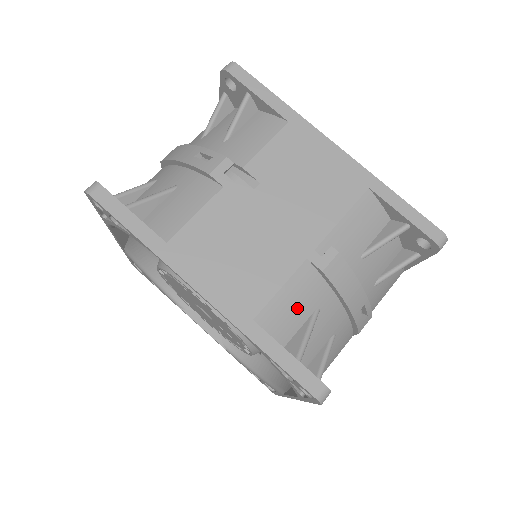
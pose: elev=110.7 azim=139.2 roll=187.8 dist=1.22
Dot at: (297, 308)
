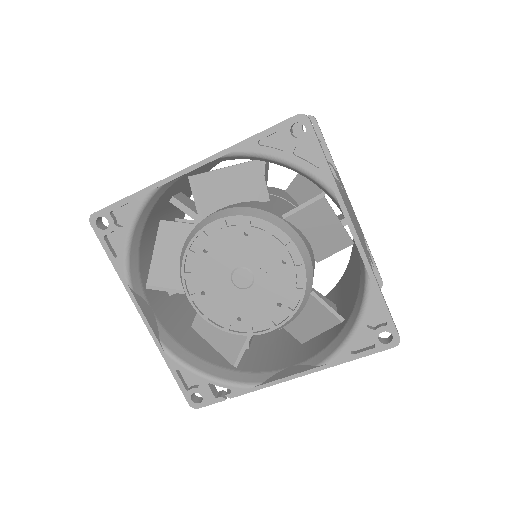
Dot at: occluded
